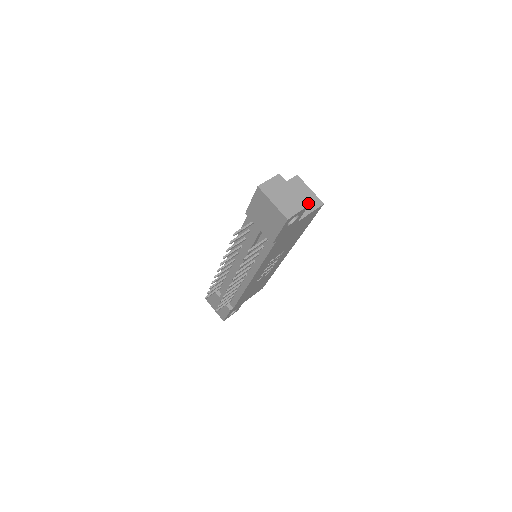
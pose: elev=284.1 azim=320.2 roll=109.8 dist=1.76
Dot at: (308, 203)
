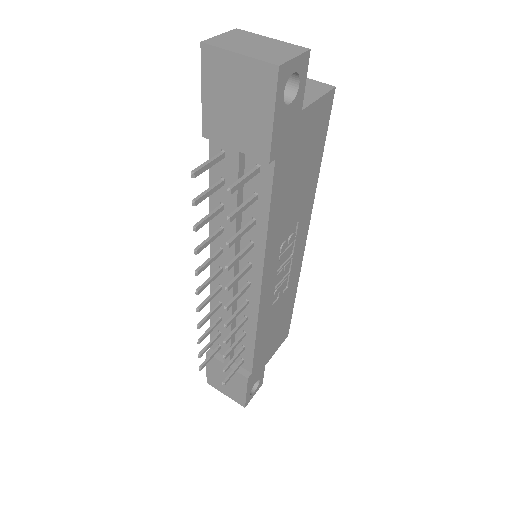
Dot at: (308, 90)
